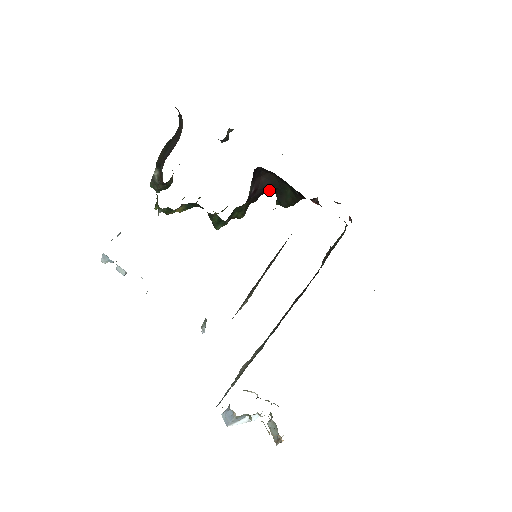
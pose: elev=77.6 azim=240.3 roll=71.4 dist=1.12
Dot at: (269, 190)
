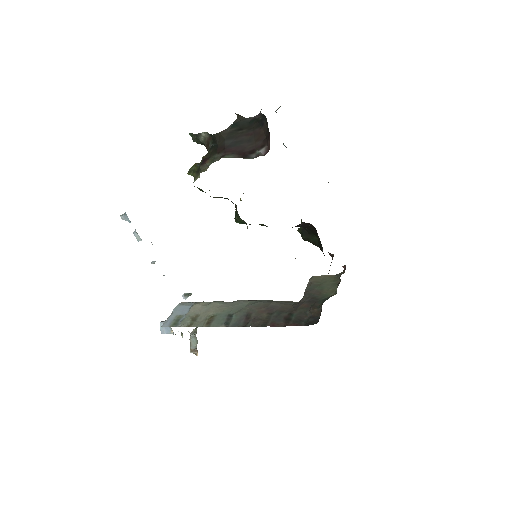
Dot at: occluded
